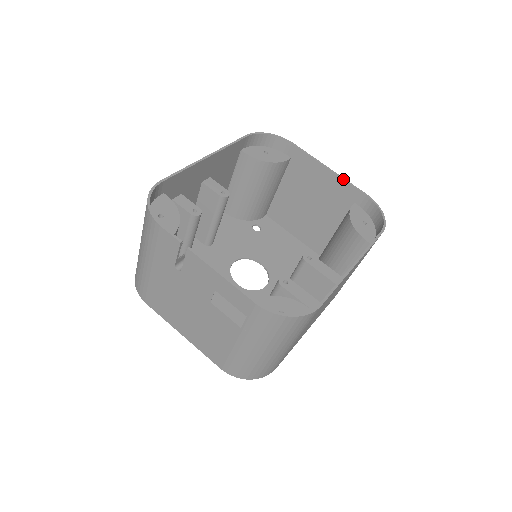
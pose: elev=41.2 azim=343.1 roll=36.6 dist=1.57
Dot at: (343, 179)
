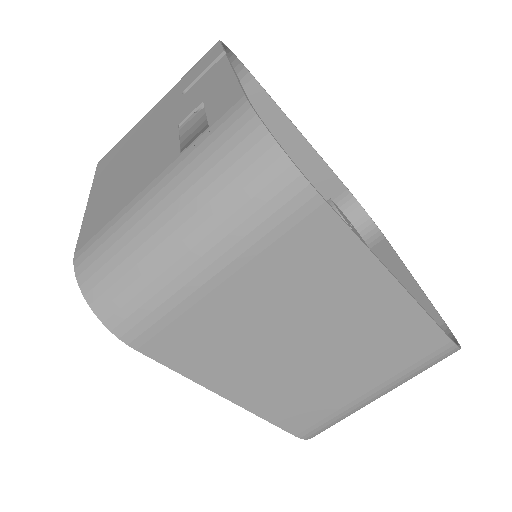
Dot at: (424, 293)
